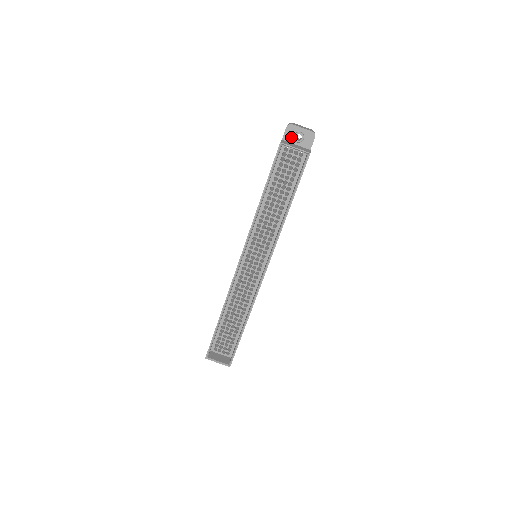
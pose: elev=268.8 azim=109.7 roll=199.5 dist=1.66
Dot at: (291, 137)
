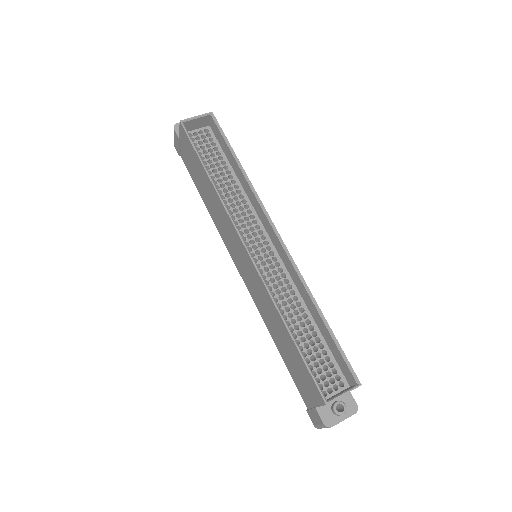
Dot at: occluded
